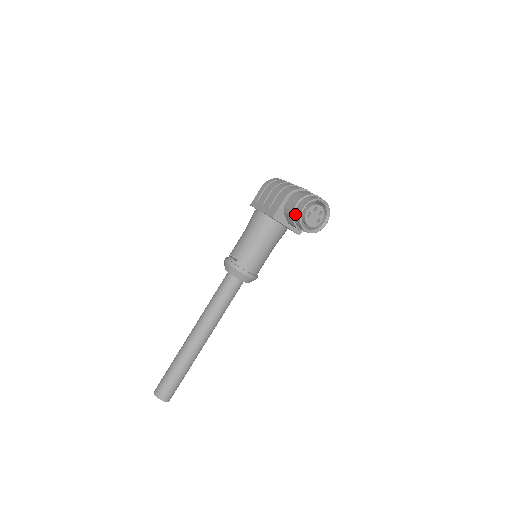
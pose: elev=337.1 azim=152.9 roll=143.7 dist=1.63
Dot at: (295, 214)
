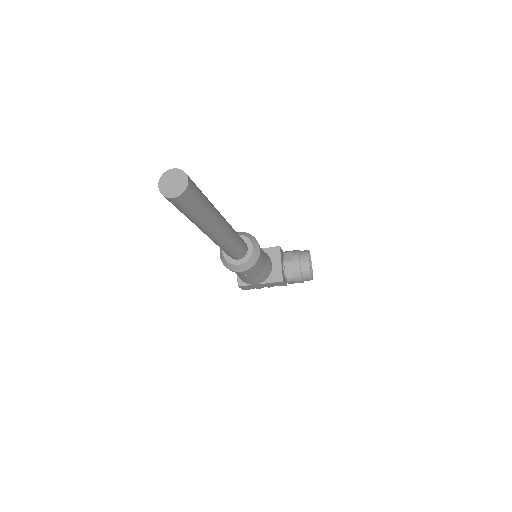
Dot at: (301, 251)
